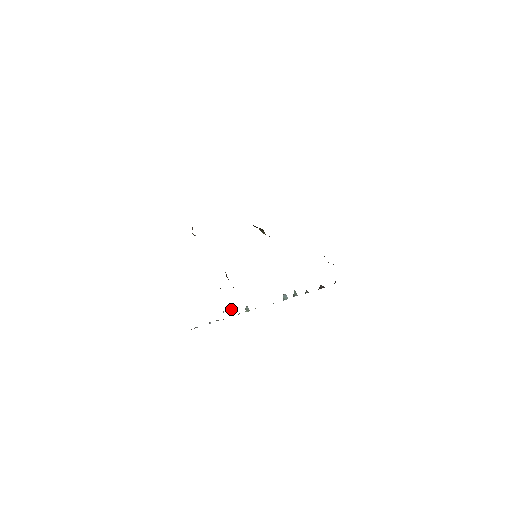
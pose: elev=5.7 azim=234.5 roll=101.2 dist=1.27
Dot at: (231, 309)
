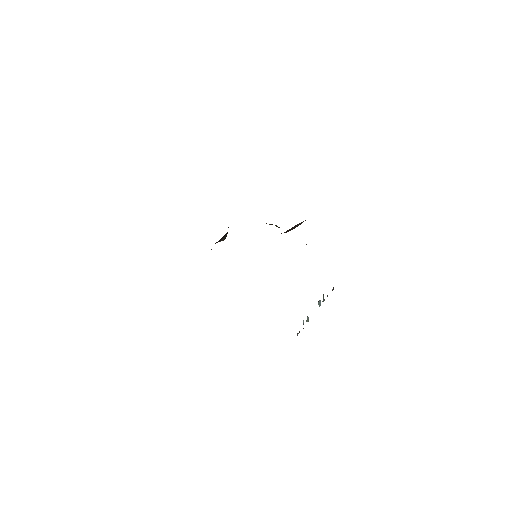
Dot at: (303, 320)
